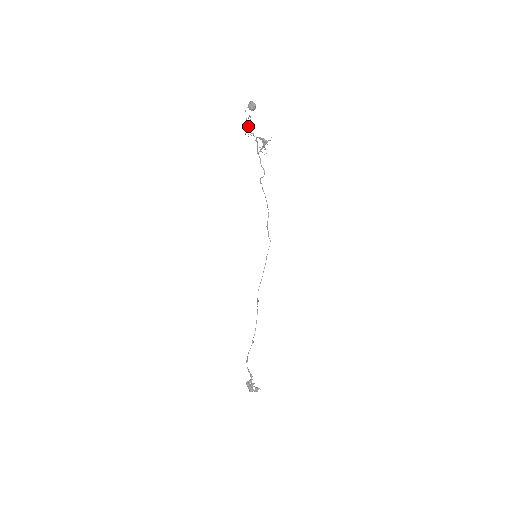
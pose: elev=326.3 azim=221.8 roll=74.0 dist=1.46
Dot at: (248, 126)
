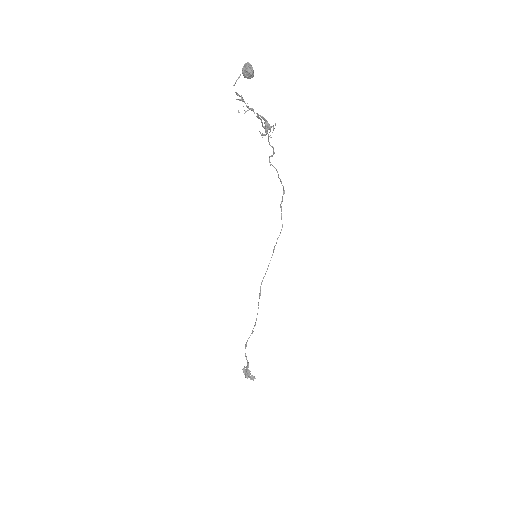
Dot at: (242, 101)
